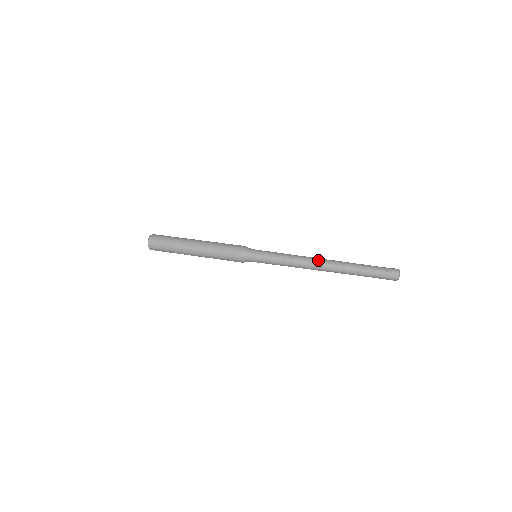
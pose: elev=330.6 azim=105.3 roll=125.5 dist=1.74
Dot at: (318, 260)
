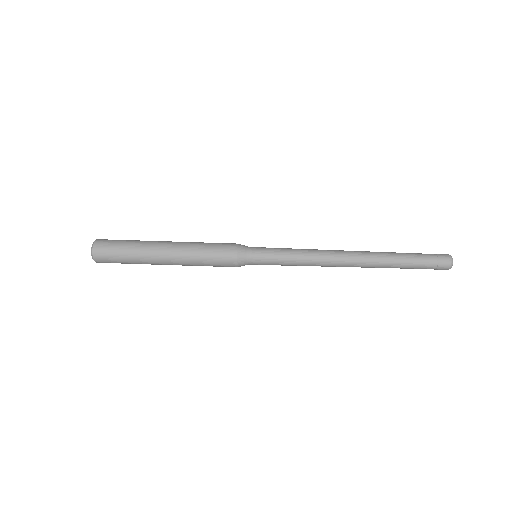
Dot at: (345, 260)
